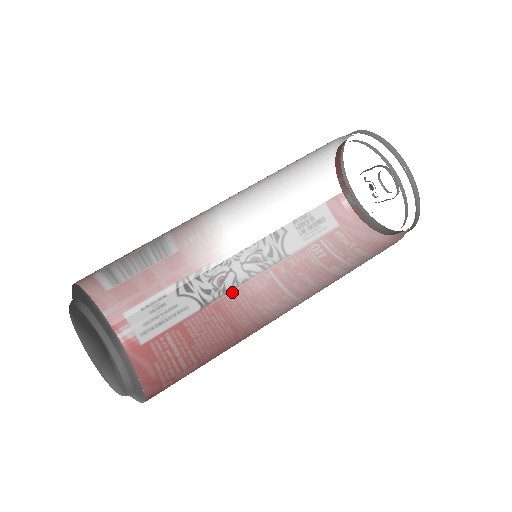
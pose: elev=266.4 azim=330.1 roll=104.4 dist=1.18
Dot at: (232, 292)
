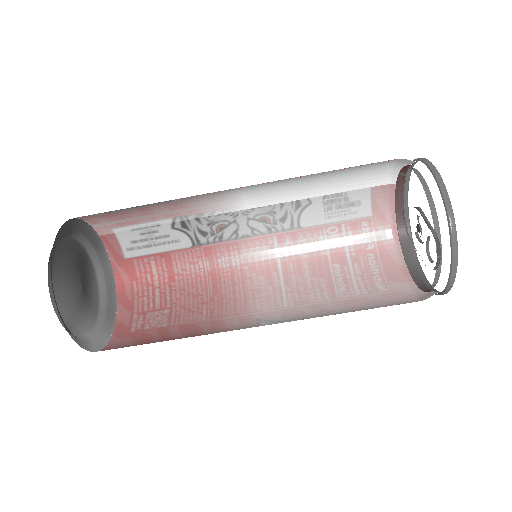
Dot at: (228, 242)
